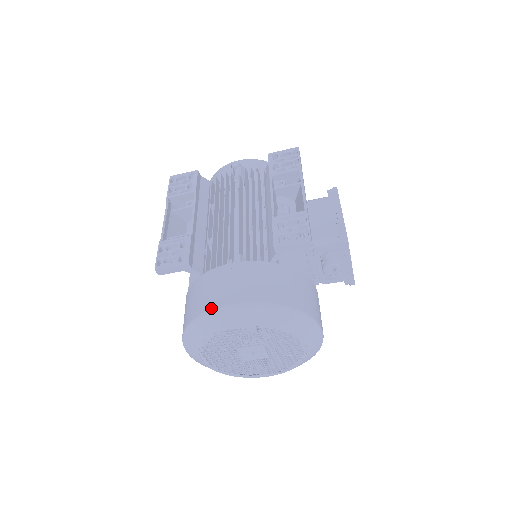
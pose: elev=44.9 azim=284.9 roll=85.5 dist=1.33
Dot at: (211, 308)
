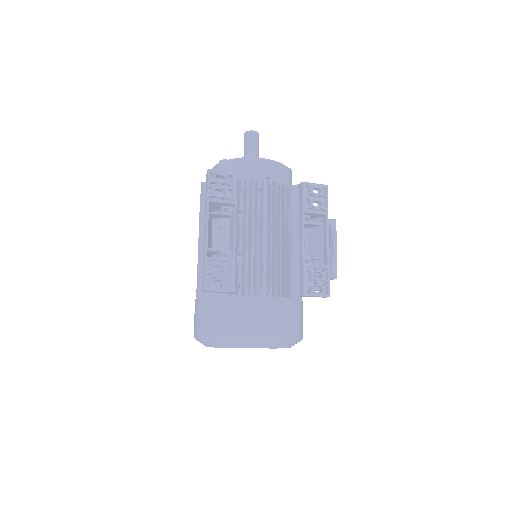
Dot at: (249, 336)
